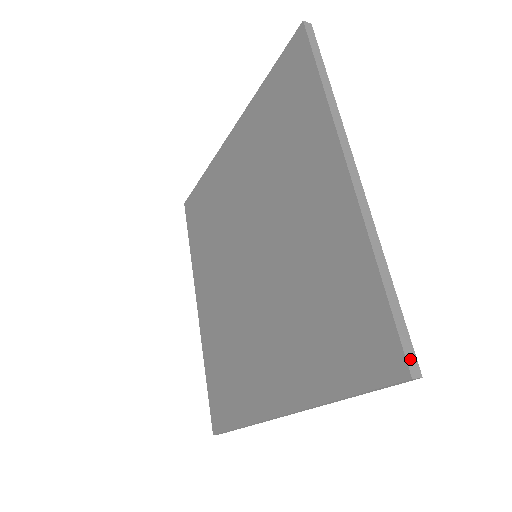
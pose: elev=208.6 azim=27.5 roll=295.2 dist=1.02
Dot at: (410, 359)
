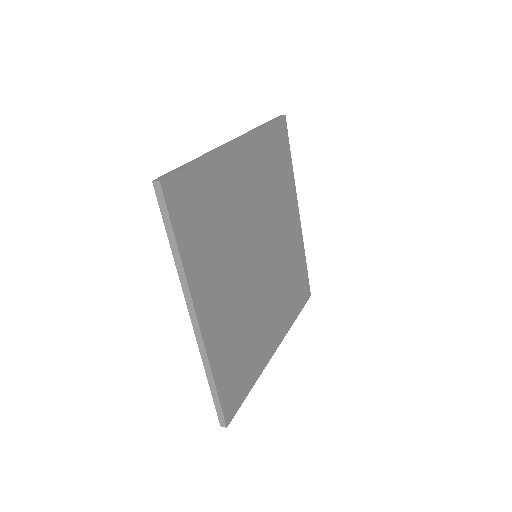
Dot at: (221, 420)
